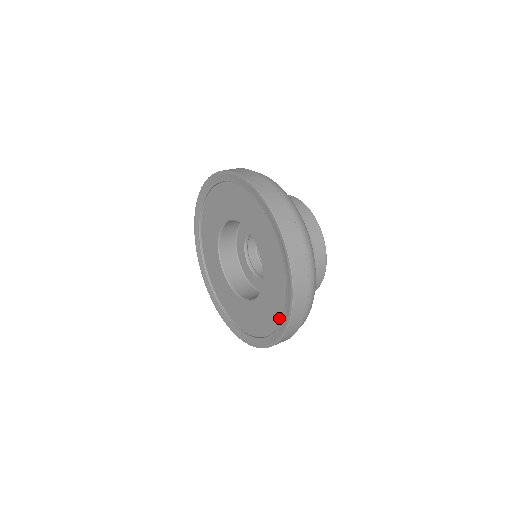
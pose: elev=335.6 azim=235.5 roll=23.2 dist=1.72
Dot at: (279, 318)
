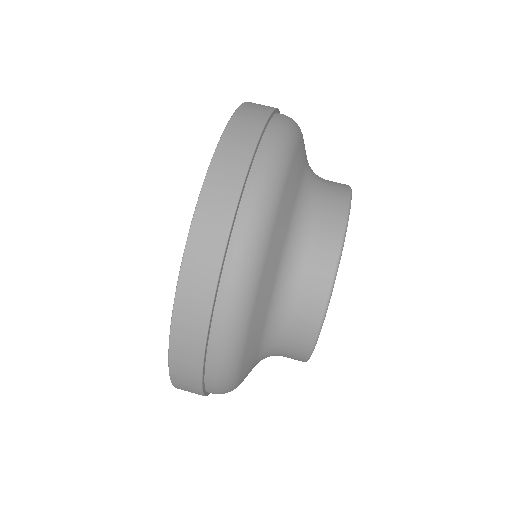
Dot at: occluded
